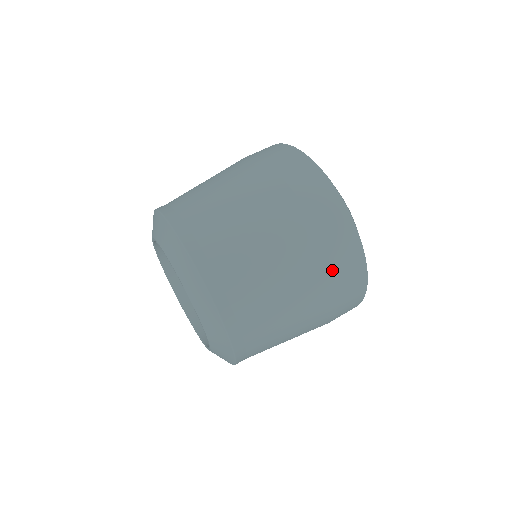
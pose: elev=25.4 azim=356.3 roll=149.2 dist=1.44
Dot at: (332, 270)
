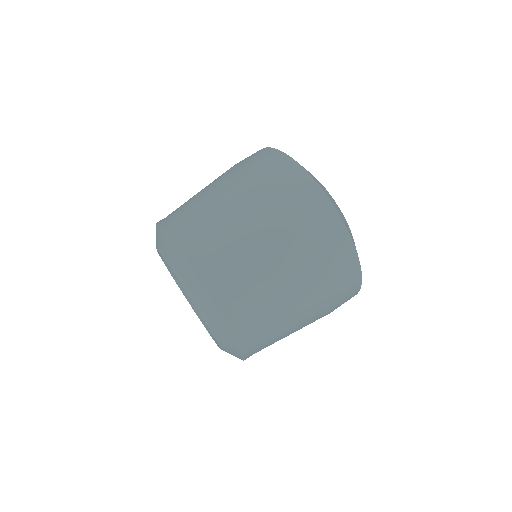
Dot at: (326, 269)
